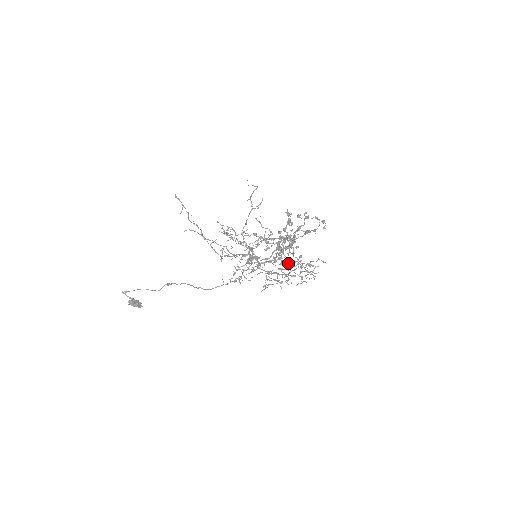
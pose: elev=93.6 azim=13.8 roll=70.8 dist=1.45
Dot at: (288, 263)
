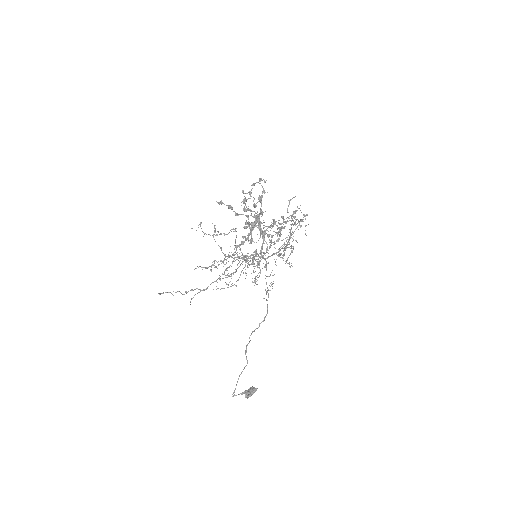
Dot at: occluded
